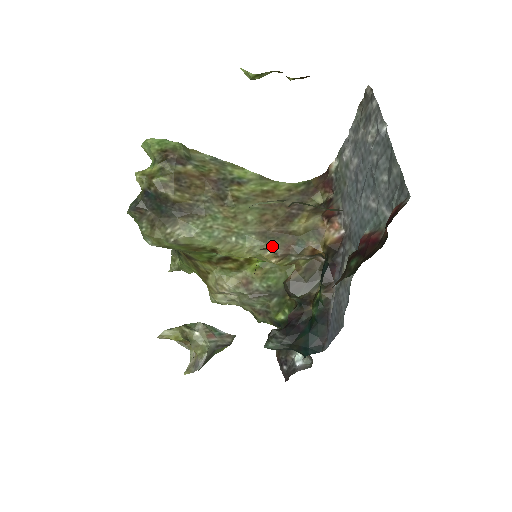
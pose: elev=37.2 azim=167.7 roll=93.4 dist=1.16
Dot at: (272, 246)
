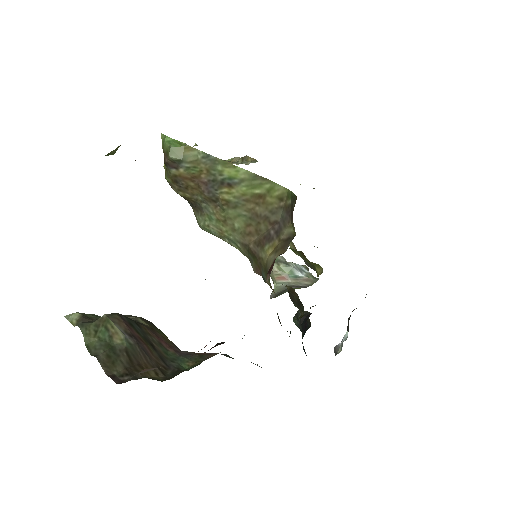
Dot at: (250, 261)
